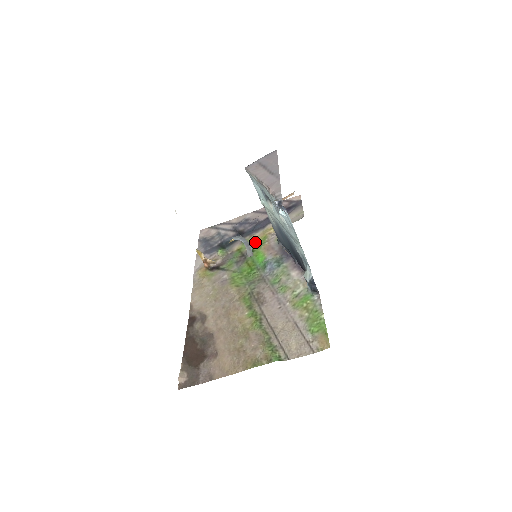
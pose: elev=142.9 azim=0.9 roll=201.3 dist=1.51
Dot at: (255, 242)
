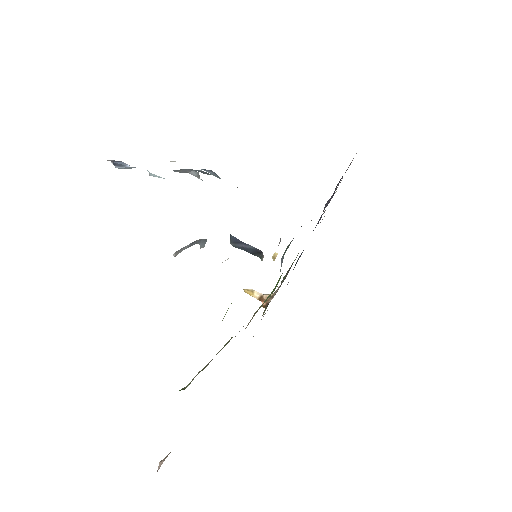
Dot at: occluded
